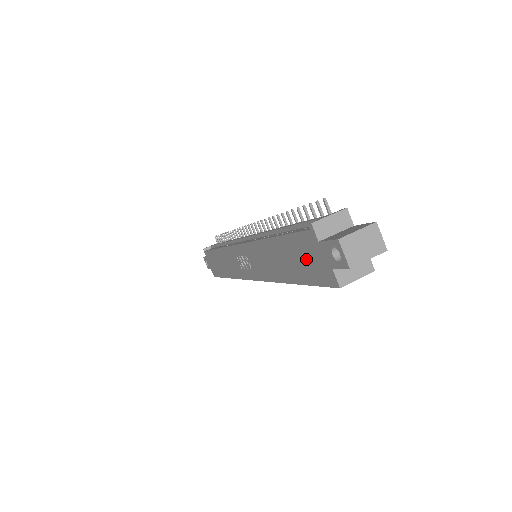
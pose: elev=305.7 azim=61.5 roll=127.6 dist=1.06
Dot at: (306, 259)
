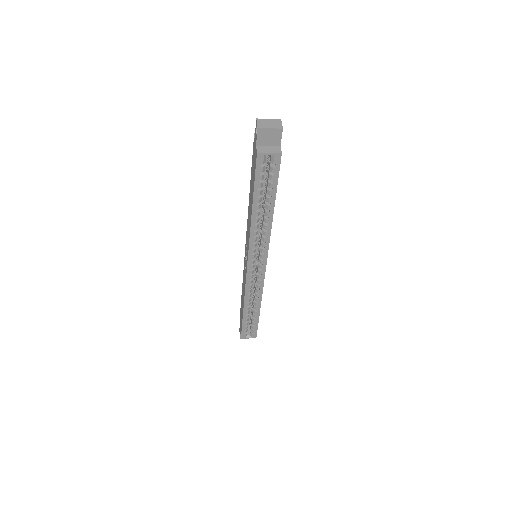
Dot at: (253, 166)
